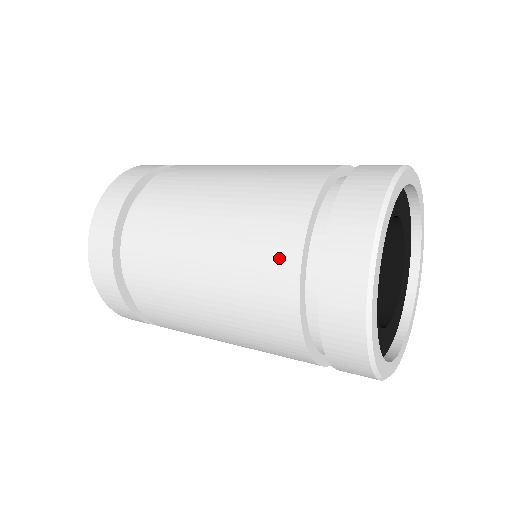
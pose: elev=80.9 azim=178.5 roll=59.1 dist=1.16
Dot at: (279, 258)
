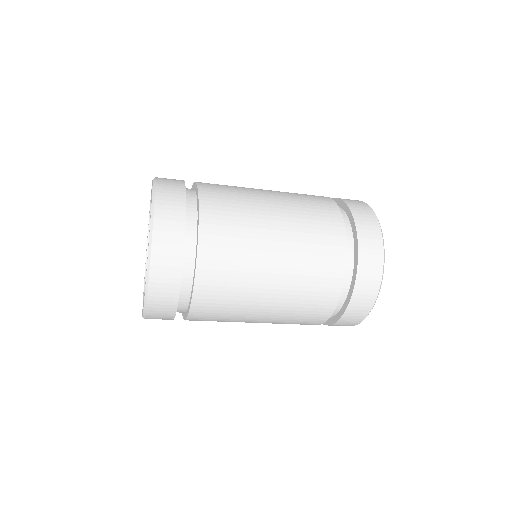
Dot at: (332, 228)
